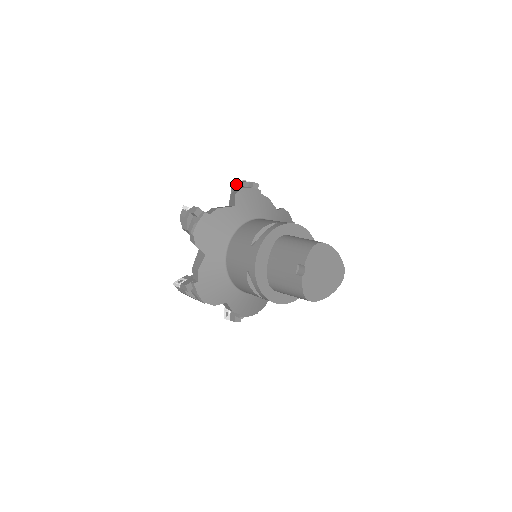
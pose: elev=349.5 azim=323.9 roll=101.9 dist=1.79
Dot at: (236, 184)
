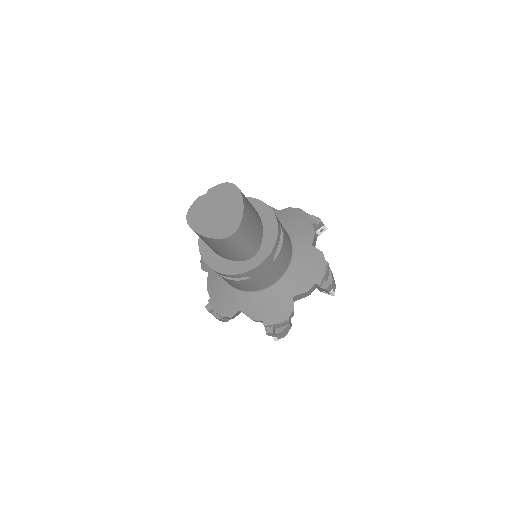
Dot at: occluded
